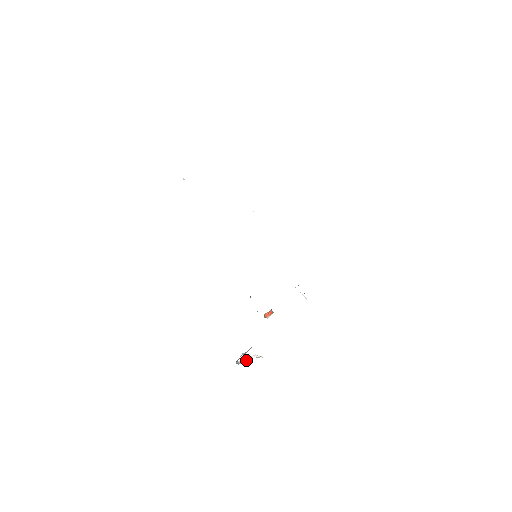
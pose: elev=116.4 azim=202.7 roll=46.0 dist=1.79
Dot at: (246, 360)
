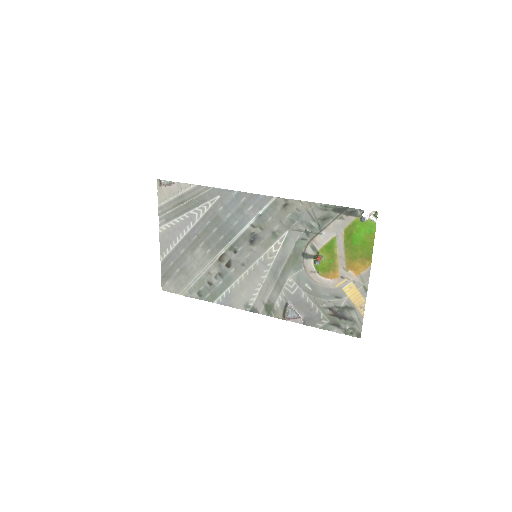
Dot at: (368, 217)
